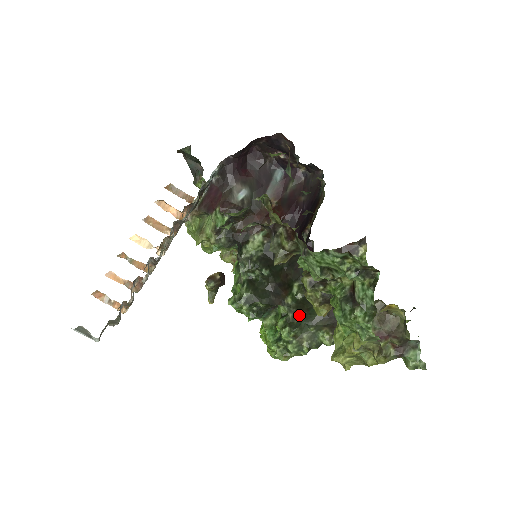
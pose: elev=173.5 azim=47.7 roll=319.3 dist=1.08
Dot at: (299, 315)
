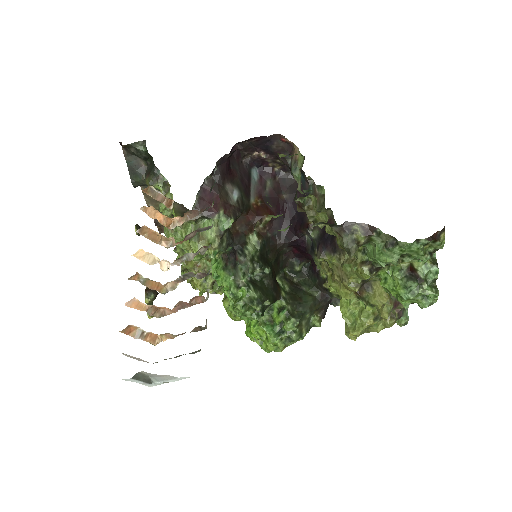
Dot at: (296, 305)
